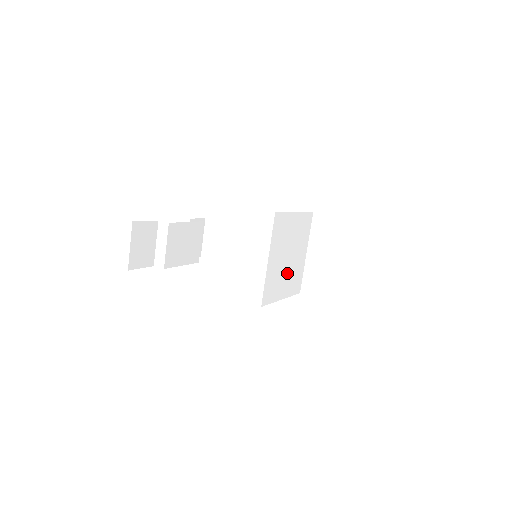
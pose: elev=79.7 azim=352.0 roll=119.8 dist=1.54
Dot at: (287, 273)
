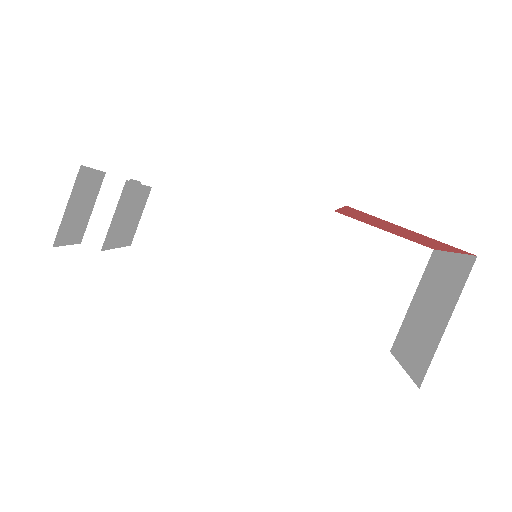
Dot at: occluded
